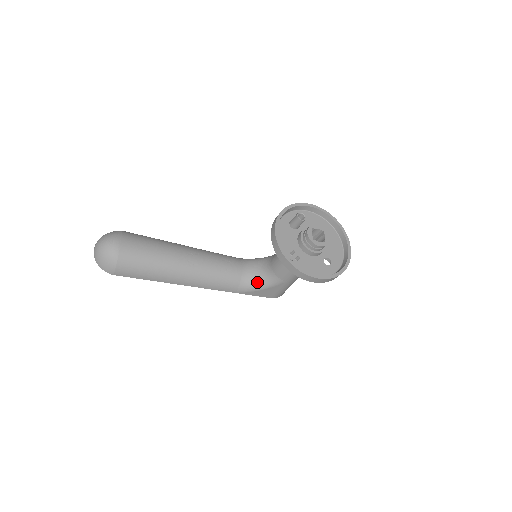
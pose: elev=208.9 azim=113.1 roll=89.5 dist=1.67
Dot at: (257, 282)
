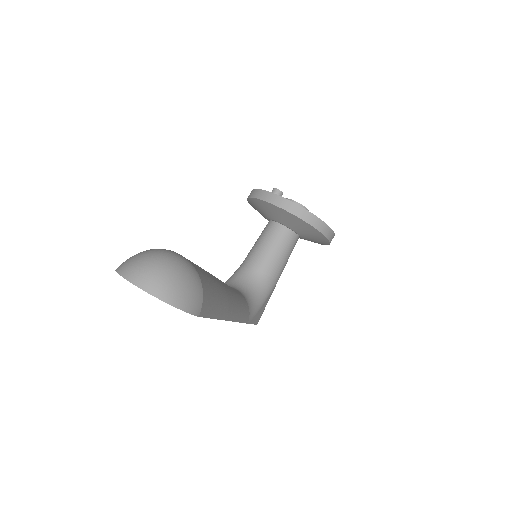
Dot at: (256, 298)
